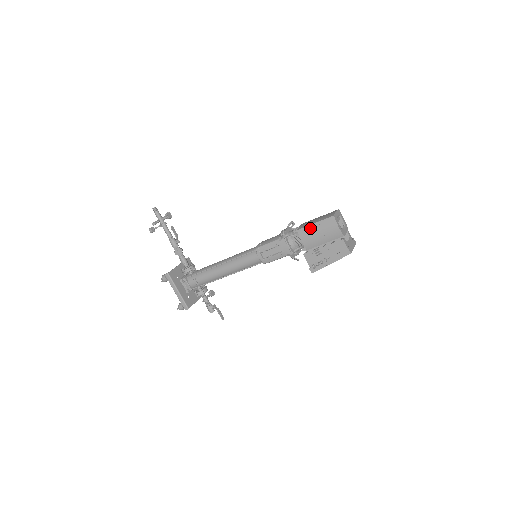
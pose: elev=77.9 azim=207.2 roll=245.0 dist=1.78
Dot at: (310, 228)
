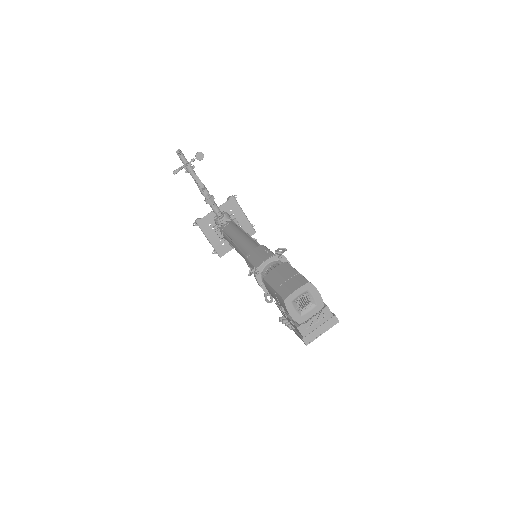
Dot at: (270, 288)
